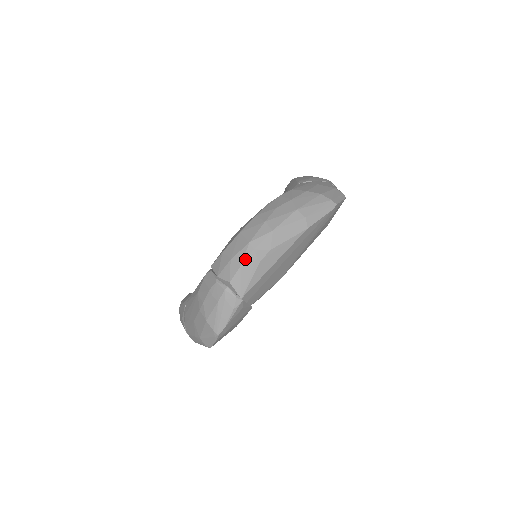
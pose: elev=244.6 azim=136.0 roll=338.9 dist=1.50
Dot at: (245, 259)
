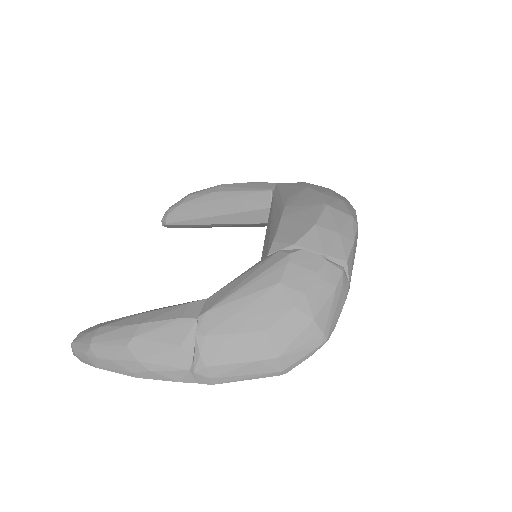
Dot at: (355, 234)
